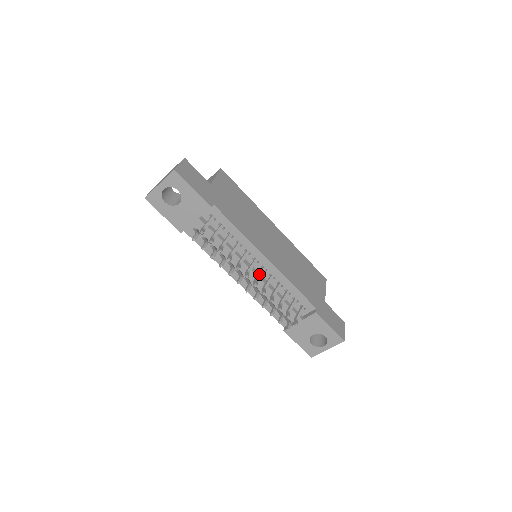
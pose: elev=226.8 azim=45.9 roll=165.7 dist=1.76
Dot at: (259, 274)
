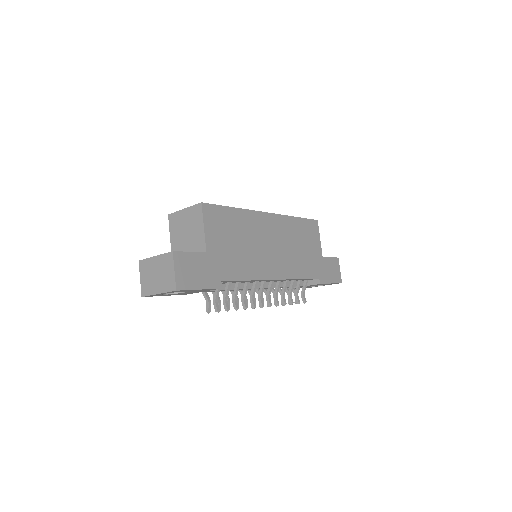
Dot at: (269, 290)
